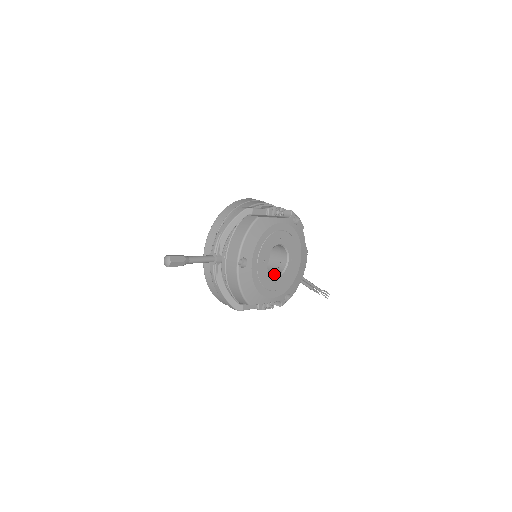
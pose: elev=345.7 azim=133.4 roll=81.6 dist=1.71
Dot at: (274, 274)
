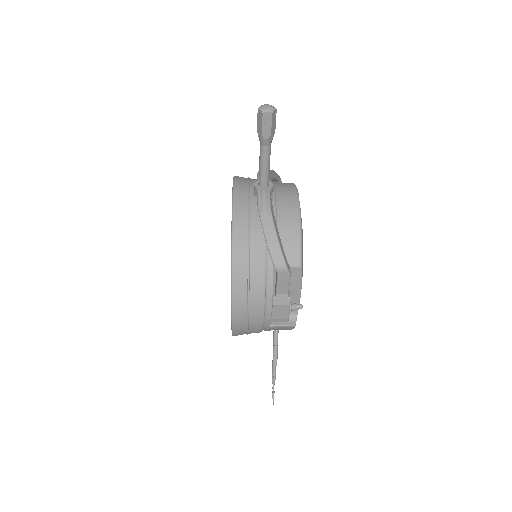
Dot at: occluded
